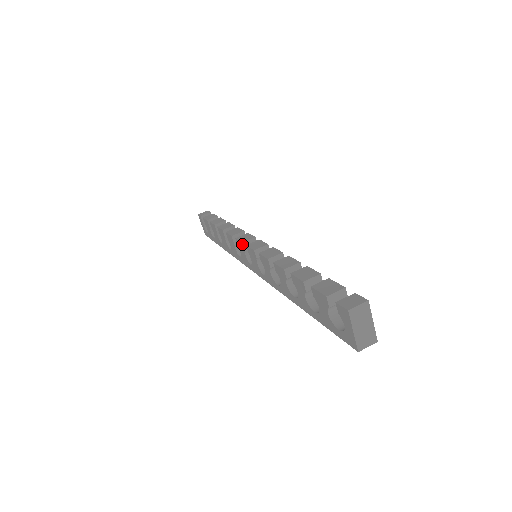
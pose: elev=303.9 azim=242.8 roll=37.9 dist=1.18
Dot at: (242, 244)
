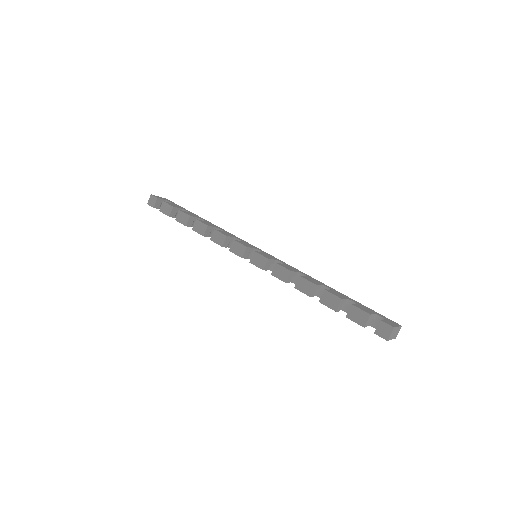
Dot at: occluded
